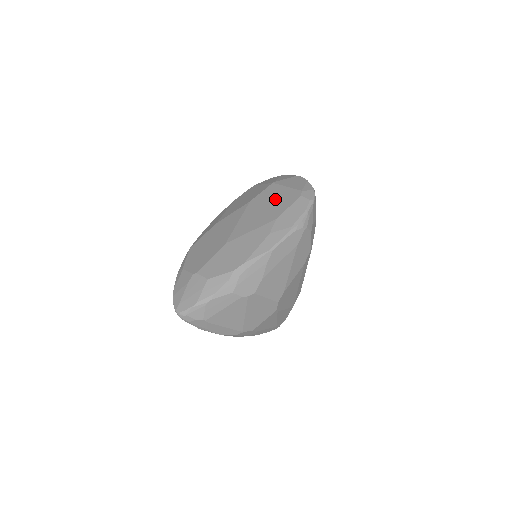
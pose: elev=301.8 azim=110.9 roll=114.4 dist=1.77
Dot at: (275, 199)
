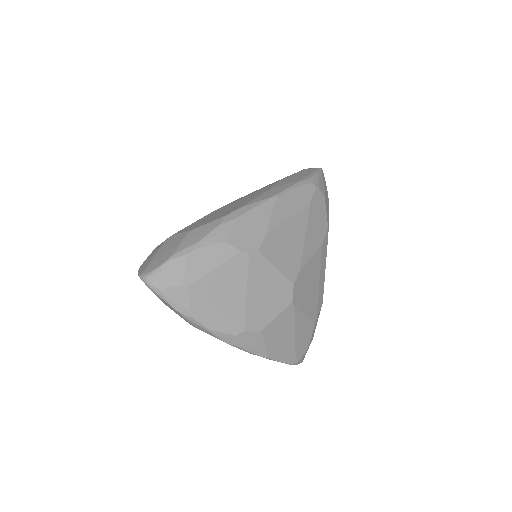
Dot at: occluded
